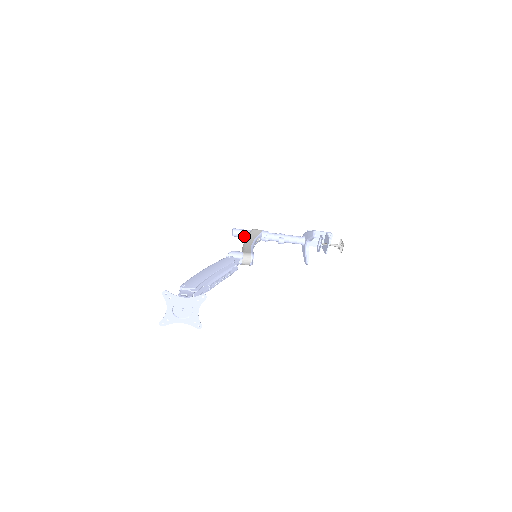
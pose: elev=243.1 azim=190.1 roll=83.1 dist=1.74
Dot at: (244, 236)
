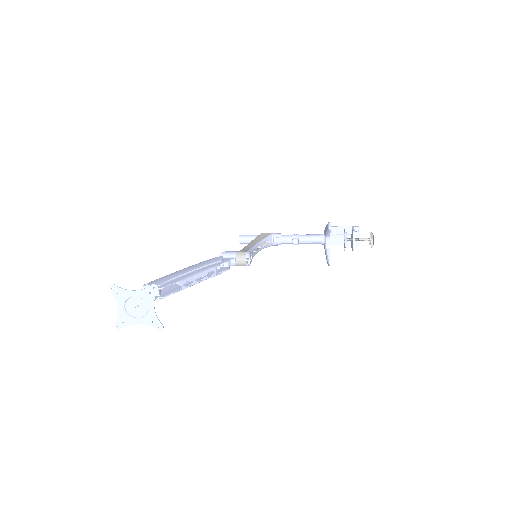
Dot at: occluded
